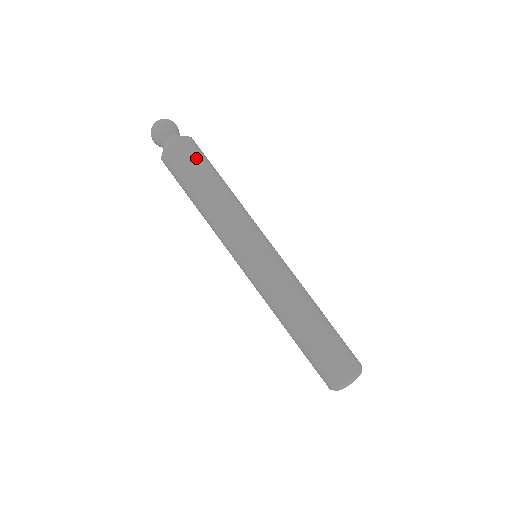
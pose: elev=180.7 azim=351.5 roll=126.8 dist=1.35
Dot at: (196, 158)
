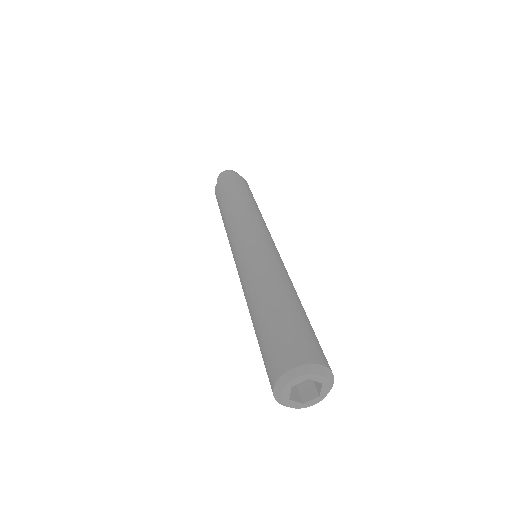
Dot at: (239, 184)
